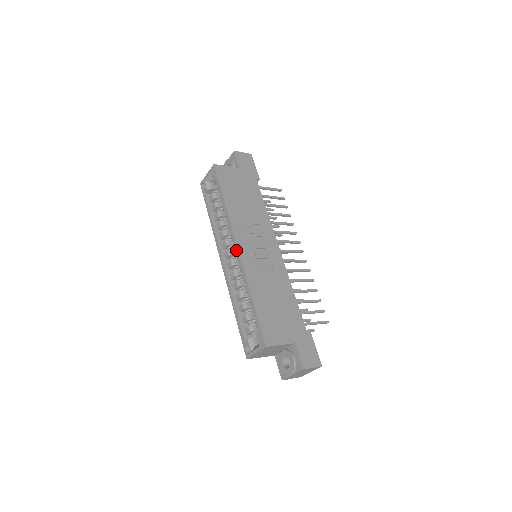
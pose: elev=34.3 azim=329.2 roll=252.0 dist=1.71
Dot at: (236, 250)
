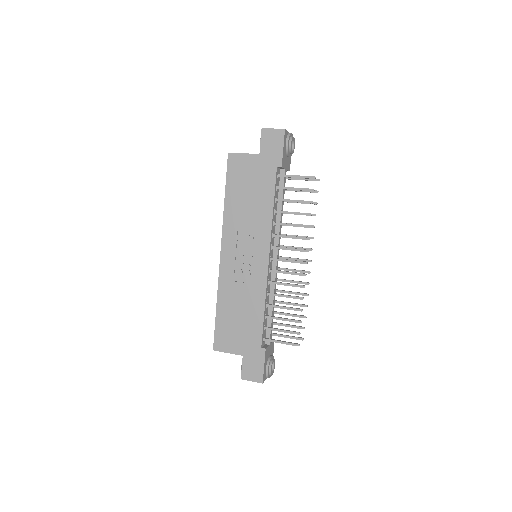
Dot at: (221, 255)
